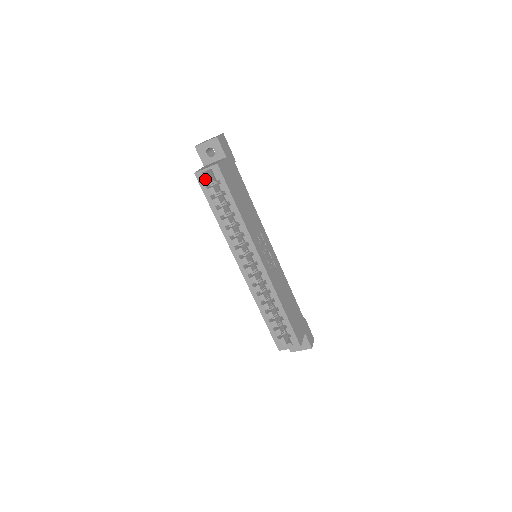
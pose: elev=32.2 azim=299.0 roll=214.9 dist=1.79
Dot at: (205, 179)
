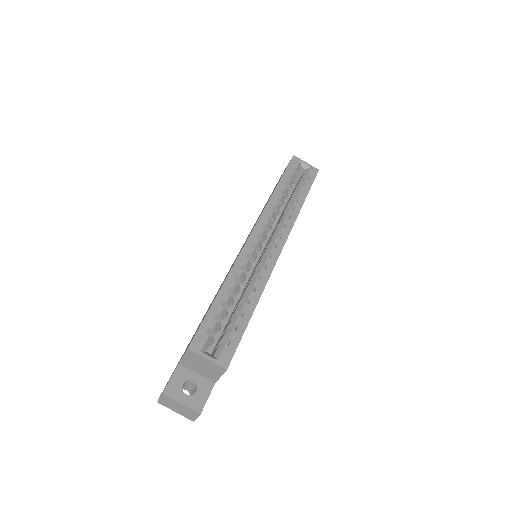
Dot at: (298, 165)
